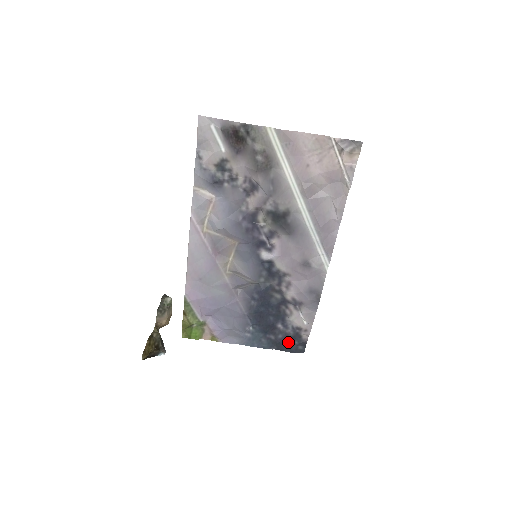
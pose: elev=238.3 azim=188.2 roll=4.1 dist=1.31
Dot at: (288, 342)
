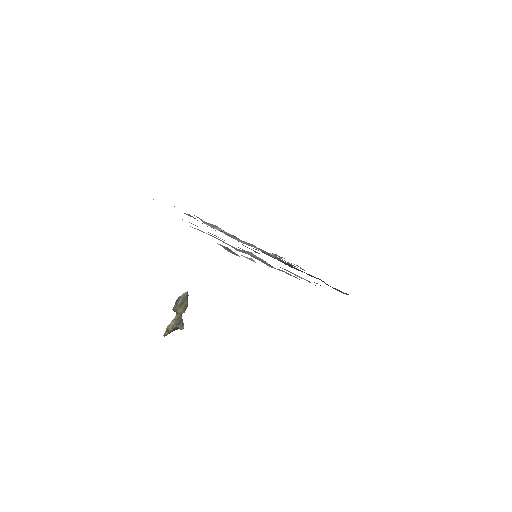
Dot at: (332, 287)
